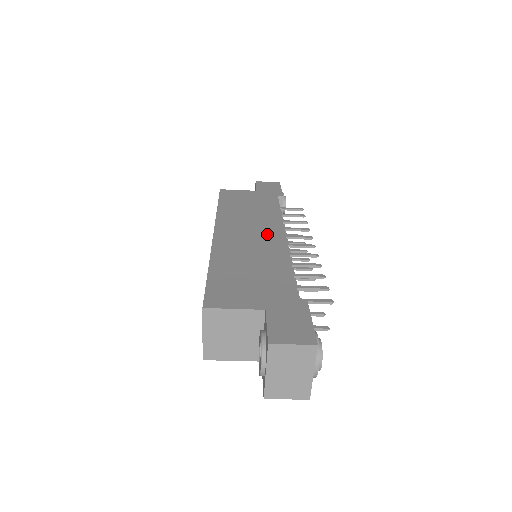
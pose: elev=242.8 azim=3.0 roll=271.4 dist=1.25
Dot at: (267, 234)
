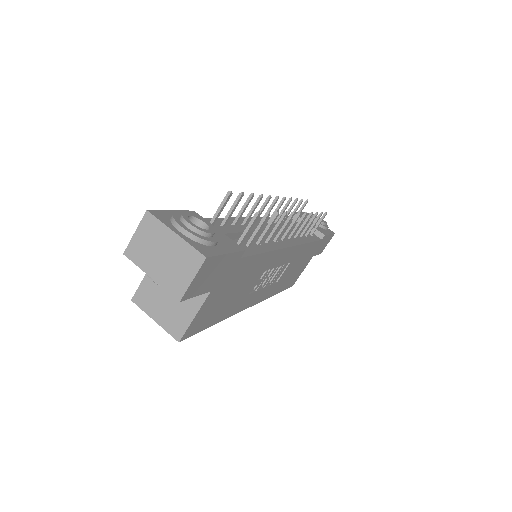
Dot at: occluded
